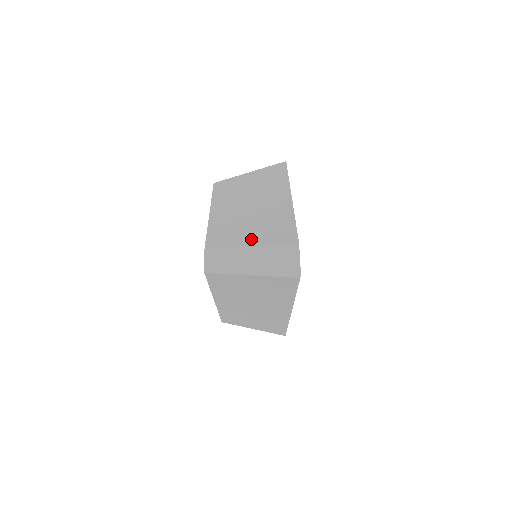
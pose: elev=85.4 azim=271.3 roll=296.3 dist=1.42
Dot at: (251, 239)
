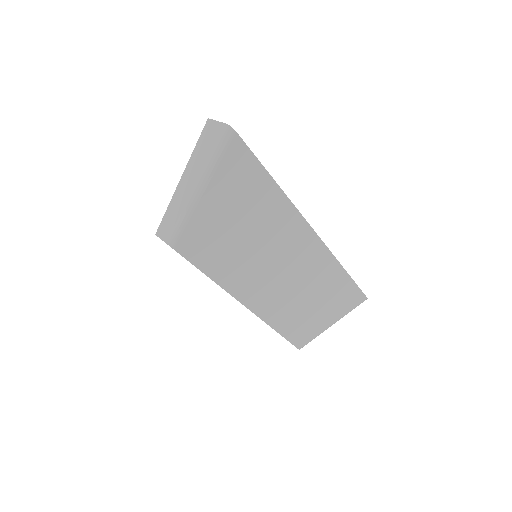
Dot at: occluded
